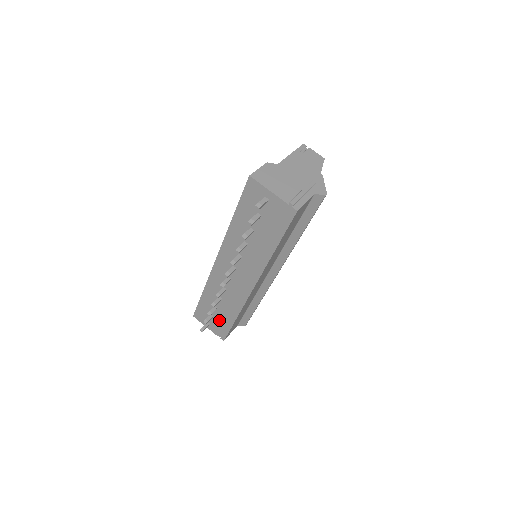
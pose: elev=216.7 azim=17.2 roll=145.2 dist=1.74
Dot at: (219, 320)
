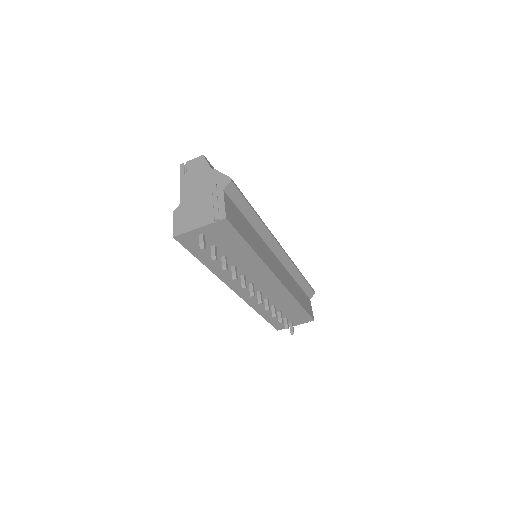
Dot at: (293, 315)
